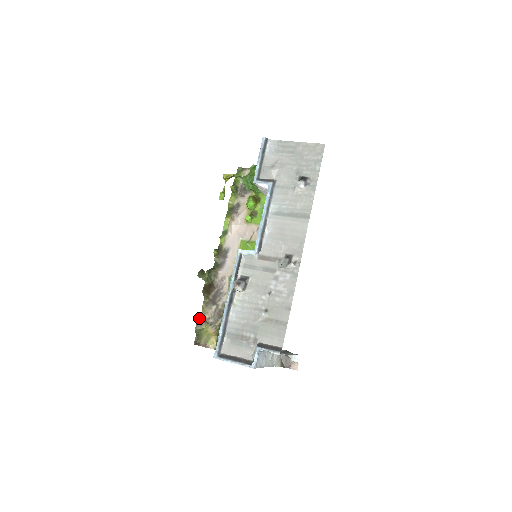
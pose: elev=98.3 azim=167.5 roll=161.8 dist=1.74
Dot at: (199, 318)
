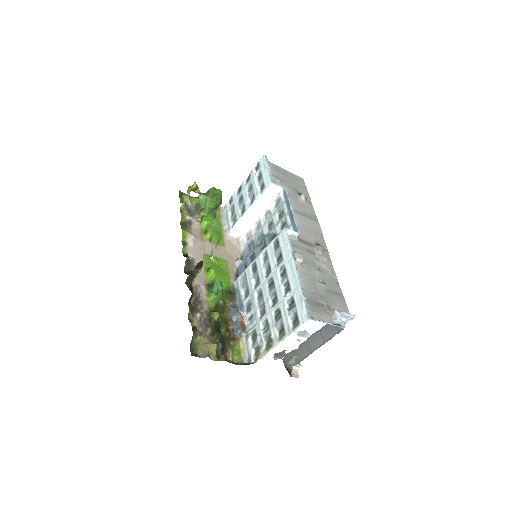
Dot at: occluded
